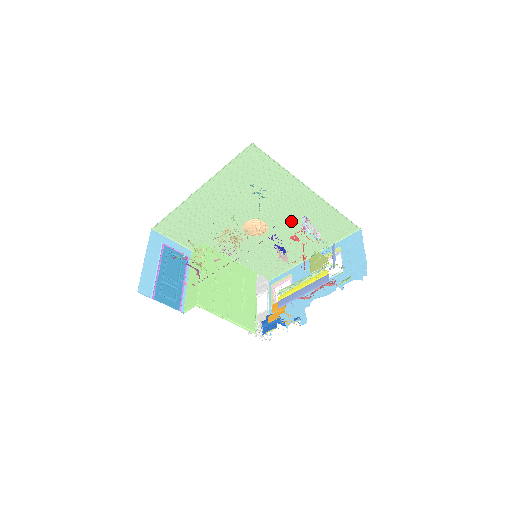
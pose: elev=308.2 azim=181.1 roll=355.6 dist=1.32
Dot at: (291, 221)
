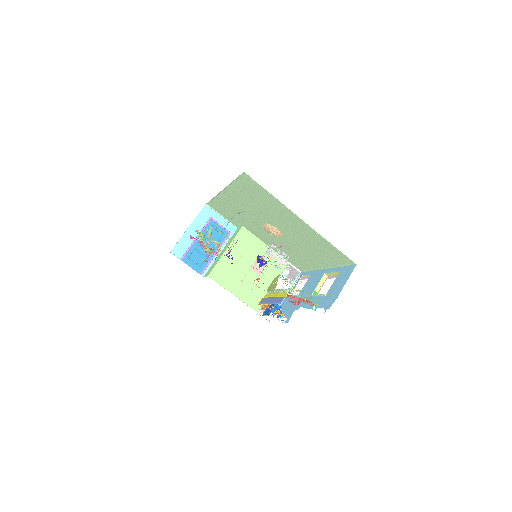
Dot at: (297, 236)
